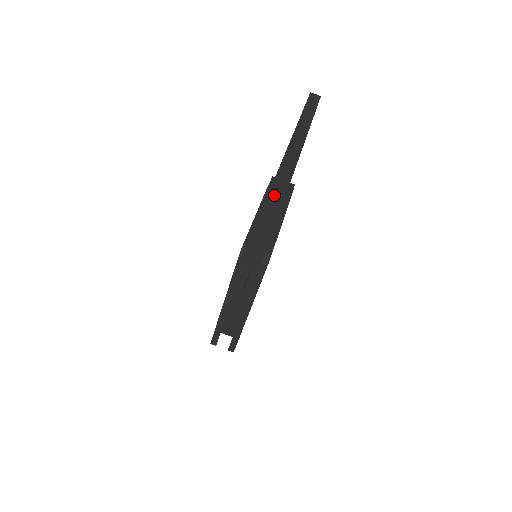
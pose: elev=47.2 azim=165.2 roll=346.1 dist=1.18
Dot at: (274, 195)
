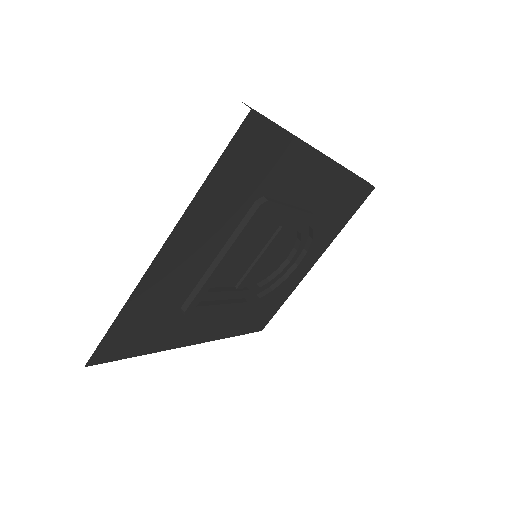
Dot at: occluded
